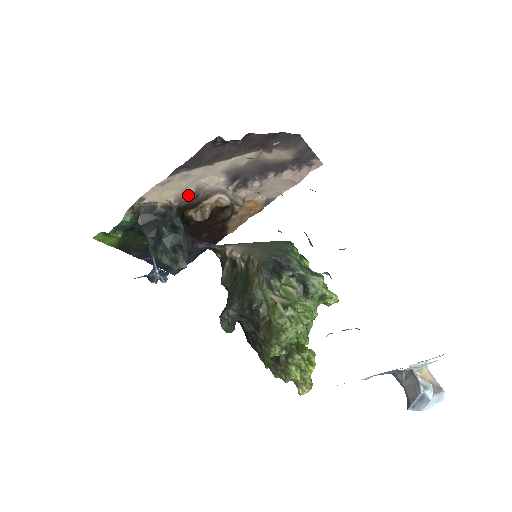
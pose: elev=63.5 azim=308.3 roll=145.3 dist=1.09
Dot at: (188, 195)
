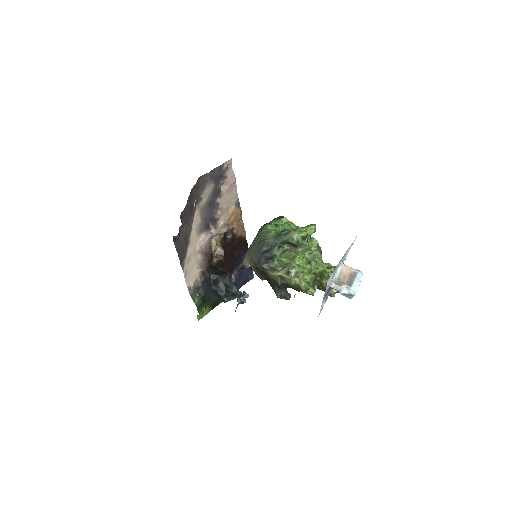
Dot at: (202, 259)
